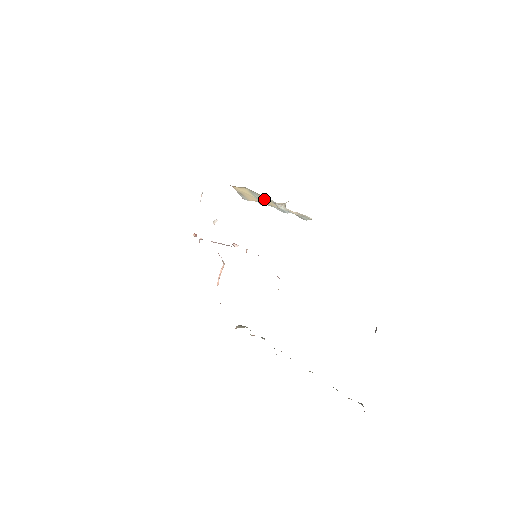
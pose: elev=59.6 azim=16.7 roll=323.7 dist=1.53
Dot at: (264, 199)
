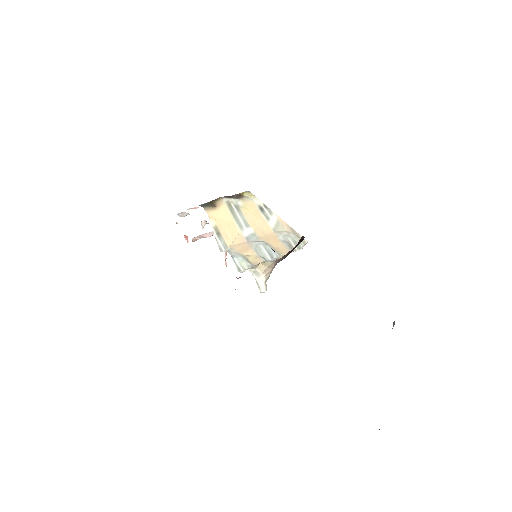
Dot at: (248, 215)
